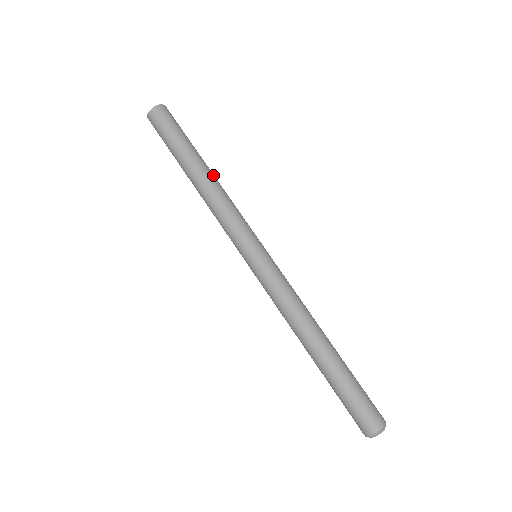
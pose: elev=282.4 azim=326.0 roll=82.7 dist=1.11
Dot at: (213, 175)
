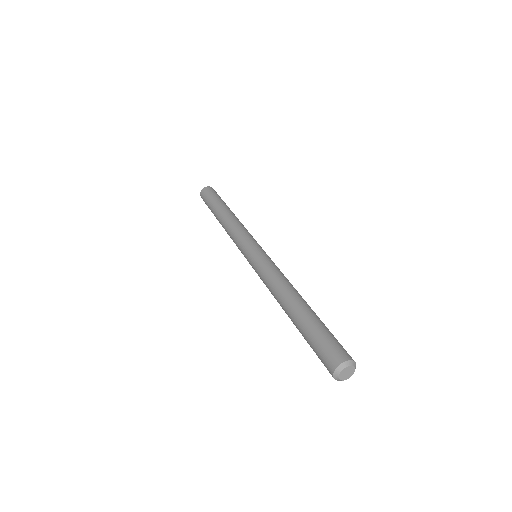
Dot at: occluded
